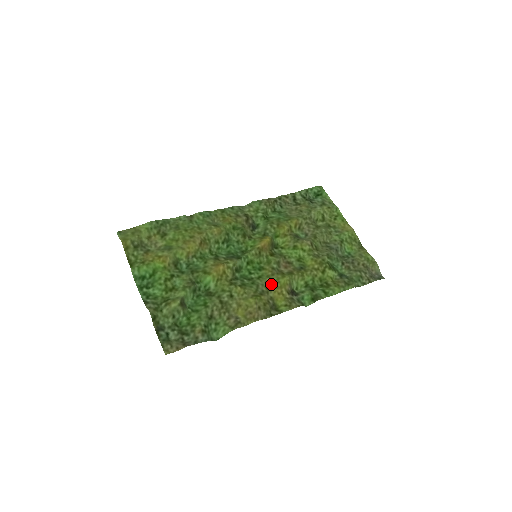
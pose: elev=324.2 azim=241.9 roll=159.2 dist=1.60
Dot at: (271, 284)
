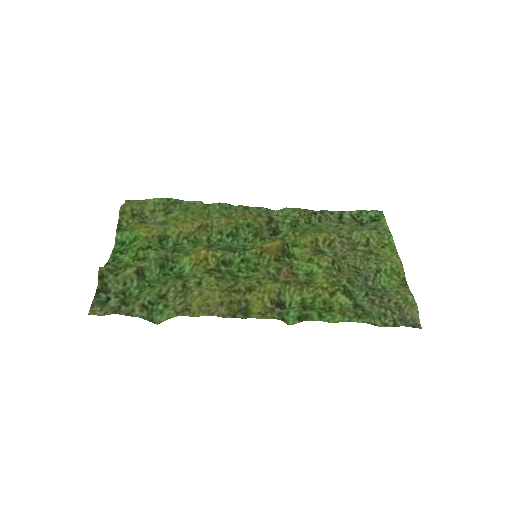
Dot at: (254, 286)
